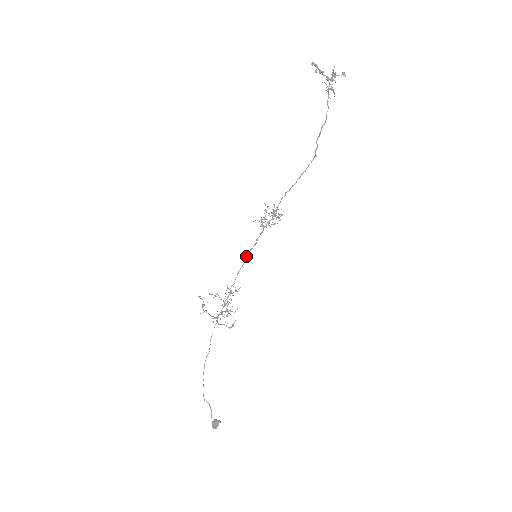
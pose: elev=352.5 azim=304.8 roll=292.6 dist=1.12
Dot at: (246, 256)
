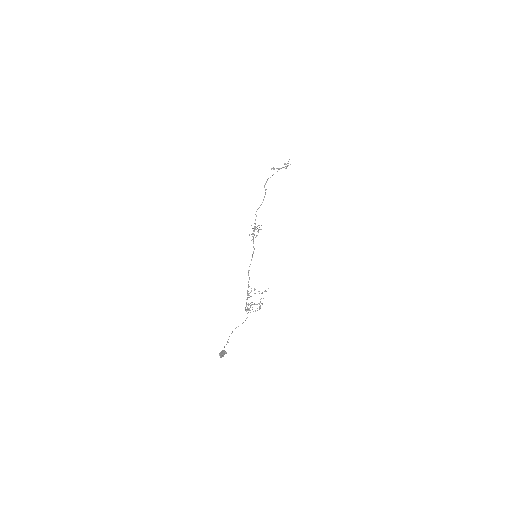
Dot at: (251, 260)
